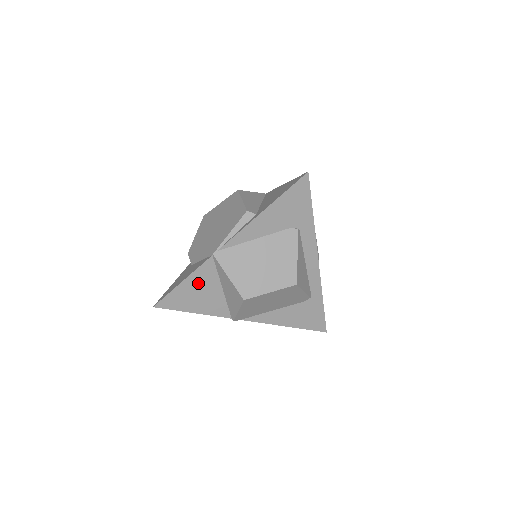
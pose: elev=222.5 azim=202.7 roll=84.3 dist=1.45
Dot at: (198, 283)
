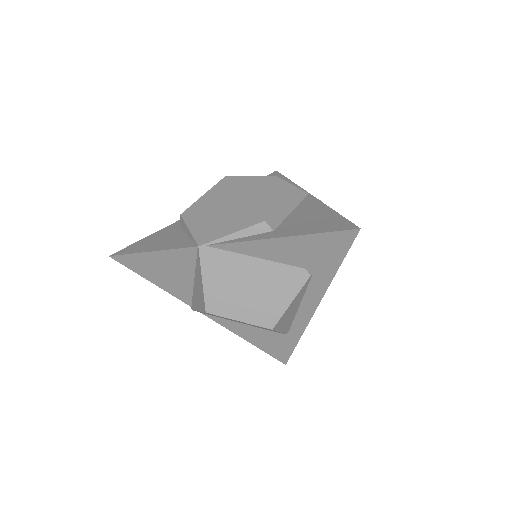
Dot at: (169, 261)
